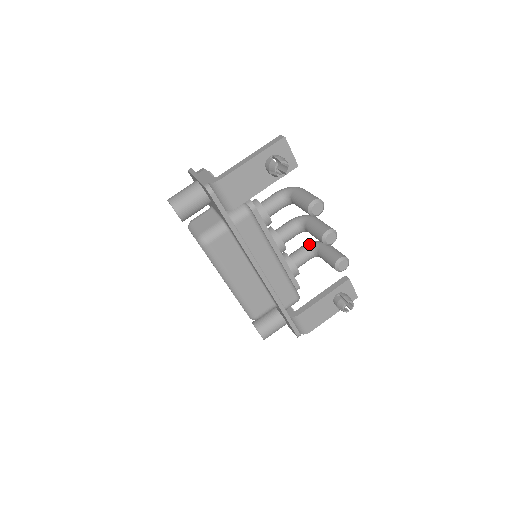
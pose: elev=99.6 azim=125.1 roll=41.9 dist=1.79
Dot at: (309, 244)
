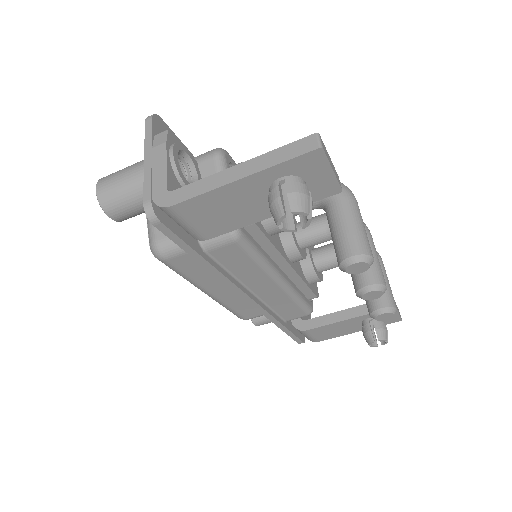
Dot at: occluded
